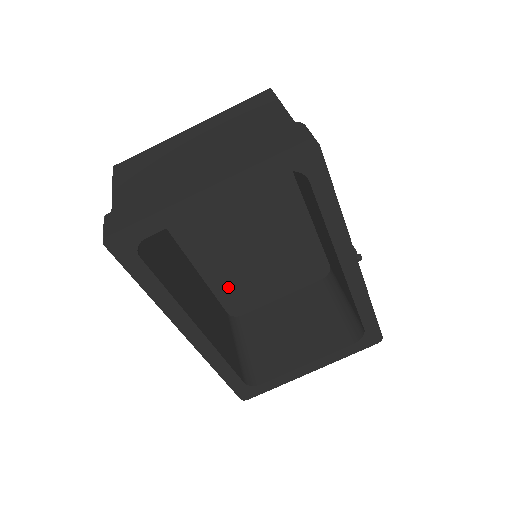
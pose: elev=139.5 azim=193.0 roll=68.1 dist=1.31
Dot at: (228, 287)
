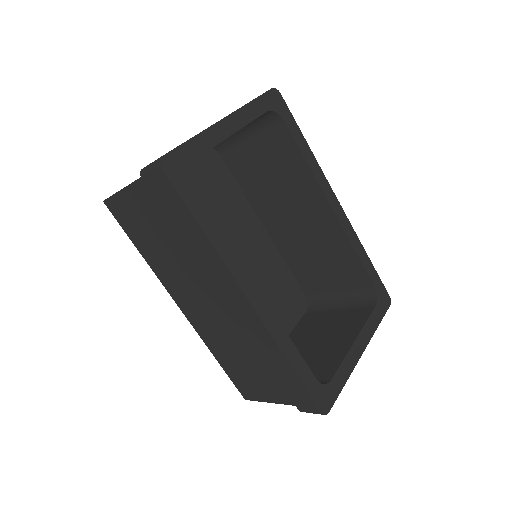
Dot at: occluded
